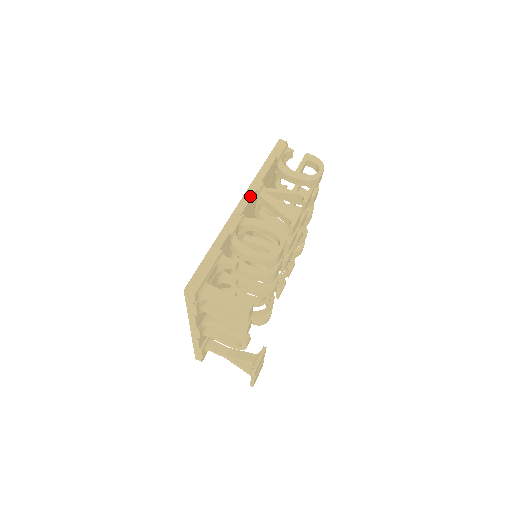
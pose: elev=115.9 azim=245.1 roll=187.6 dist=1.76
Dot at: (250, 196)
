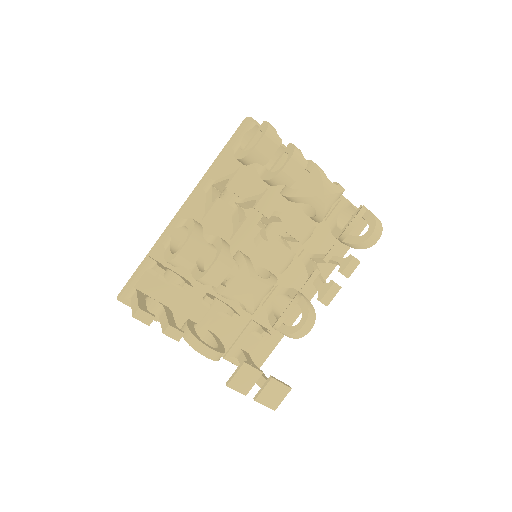
Dot at: (191, 195)
